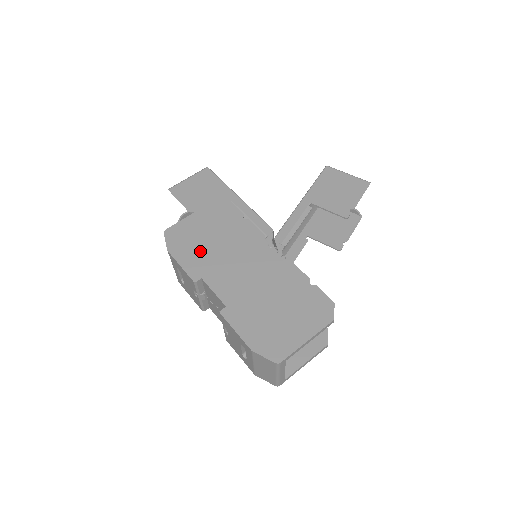
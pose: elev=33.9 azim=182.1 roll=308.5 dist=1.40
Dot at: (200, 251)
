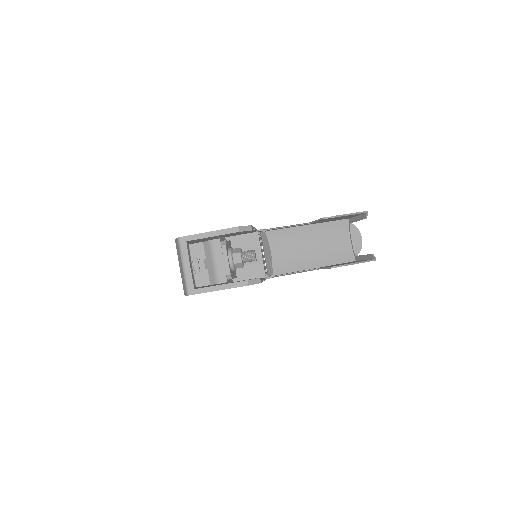
Dot at: occluded
